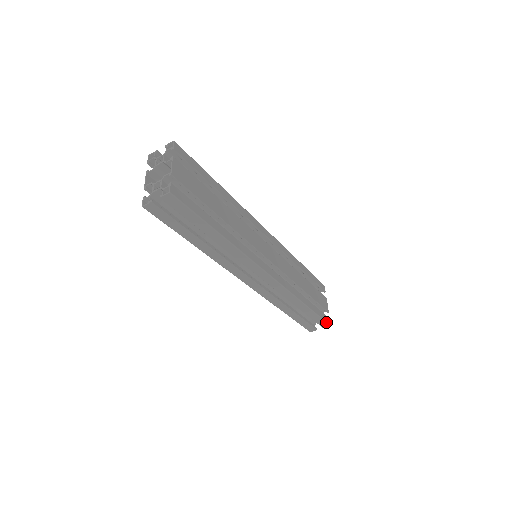
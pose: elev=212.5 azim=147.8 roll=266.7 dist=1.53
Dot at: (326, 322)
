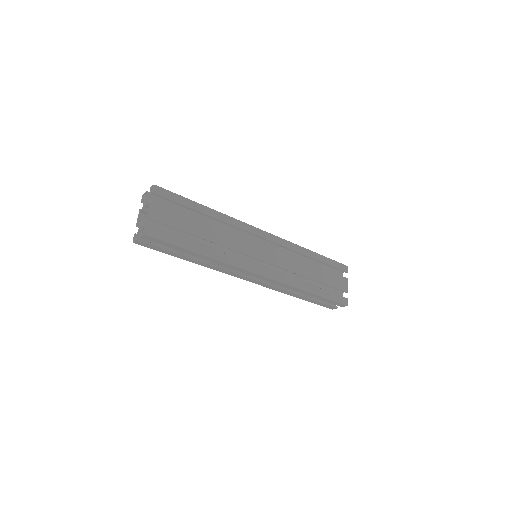
Dot at: (341, 303)
